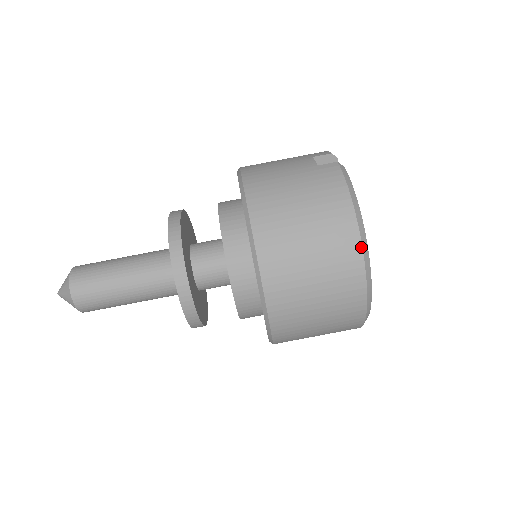
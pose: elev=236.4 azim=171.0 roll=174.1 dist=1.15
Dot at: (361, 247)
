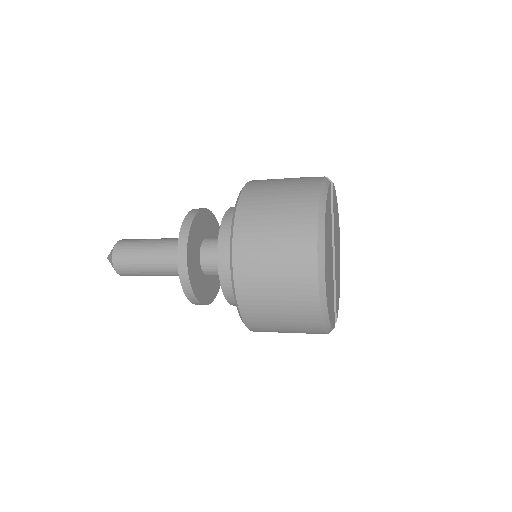
Dot at: (317, 226)
